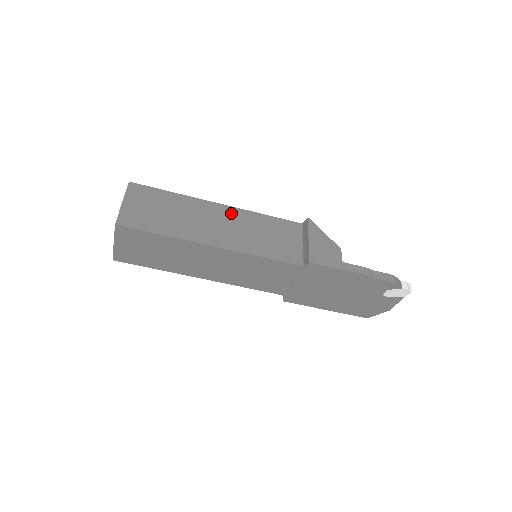
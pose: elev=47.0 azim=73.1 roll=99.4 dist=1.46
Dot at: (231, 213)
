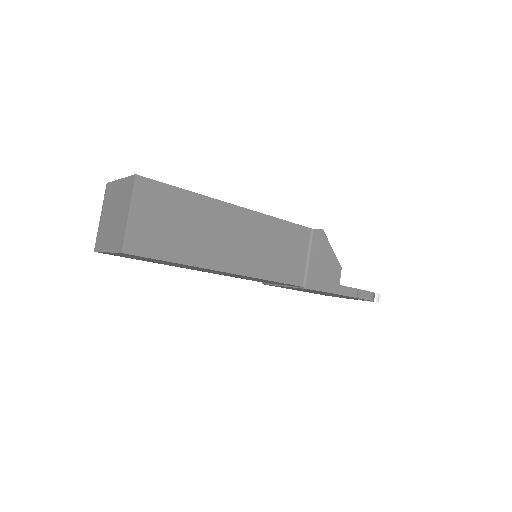
Dot at: (248, 220)
